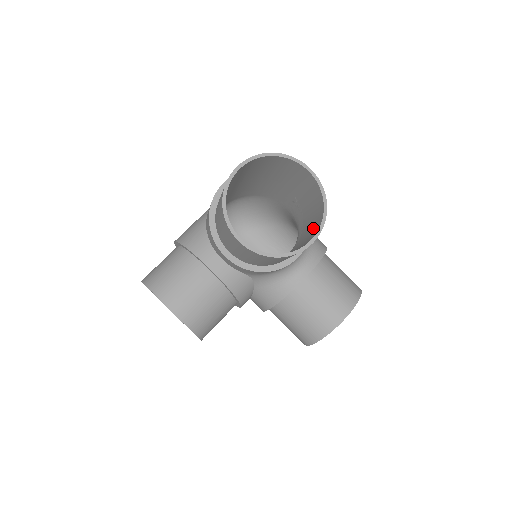
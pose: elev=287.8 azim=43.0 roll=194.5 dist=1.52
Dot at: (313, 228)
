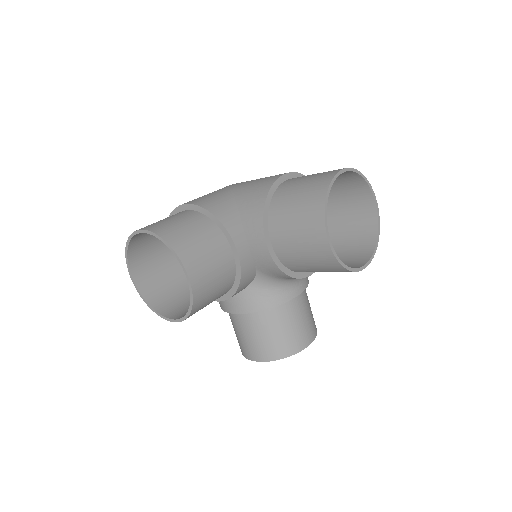
Dot at: (353, 254)
